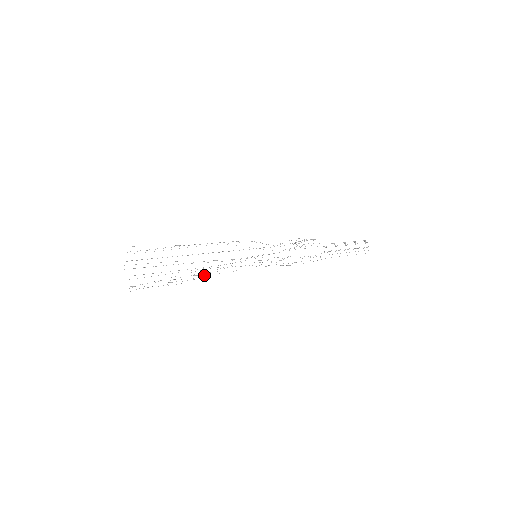
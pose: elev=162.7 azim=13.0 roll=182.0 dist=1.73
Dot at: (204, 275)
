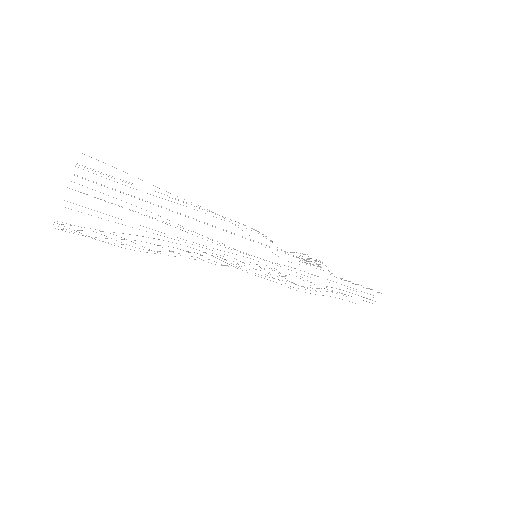
Dot at: occluded
